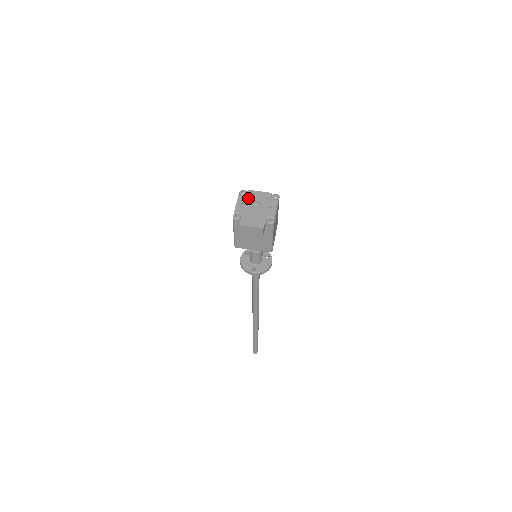
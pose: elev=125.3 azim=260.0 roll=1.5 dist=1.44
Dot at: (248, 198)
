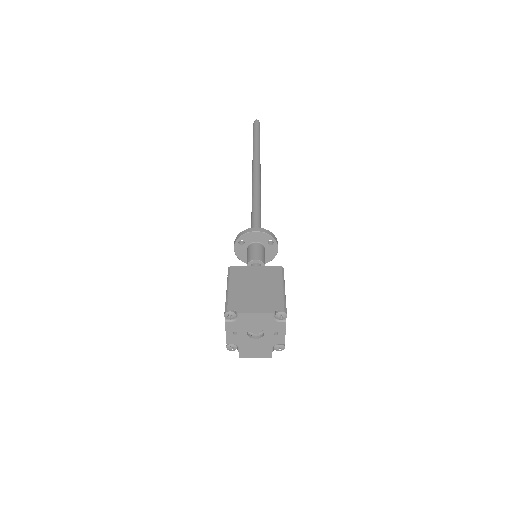
Dot at: (240, 325)
